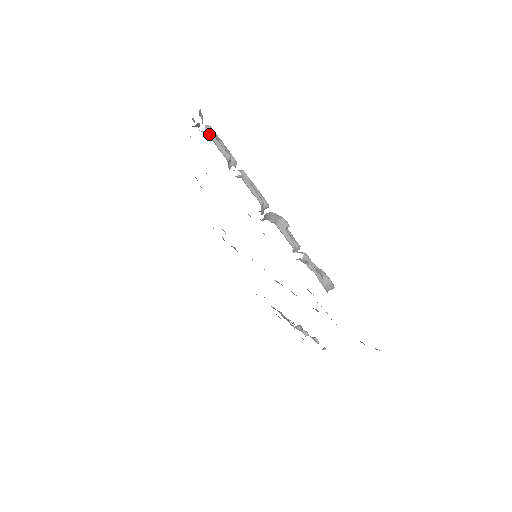
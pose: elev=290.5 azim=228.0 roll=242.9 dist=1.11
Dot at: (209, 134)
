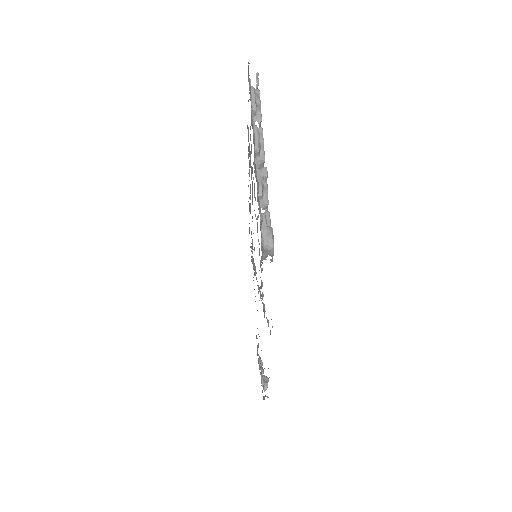
Dot at: (251, 87)
